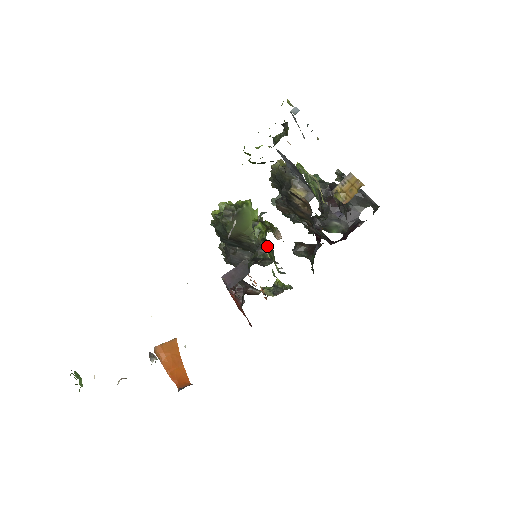
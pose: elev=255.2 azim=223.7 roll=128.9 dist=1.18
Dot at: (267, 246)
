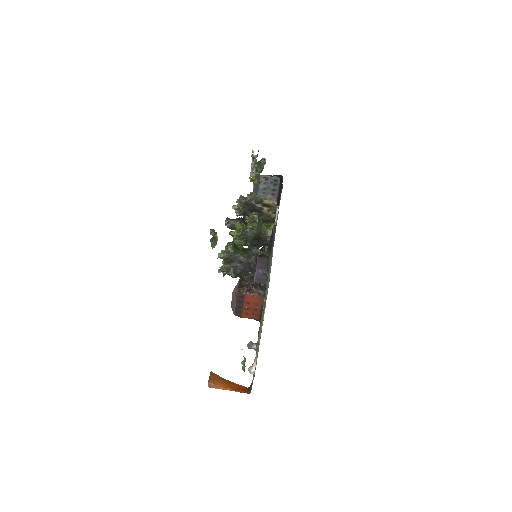
Dot at: occluded
